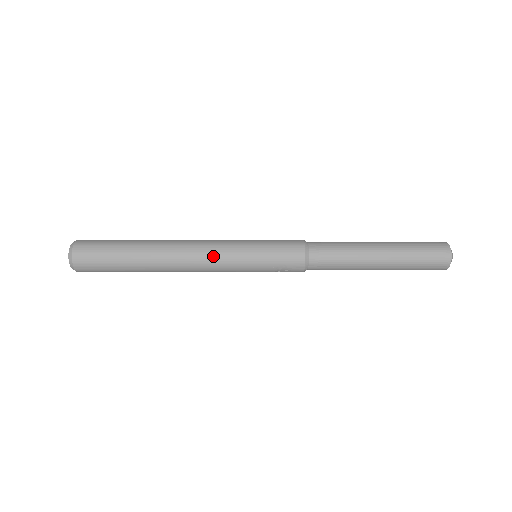
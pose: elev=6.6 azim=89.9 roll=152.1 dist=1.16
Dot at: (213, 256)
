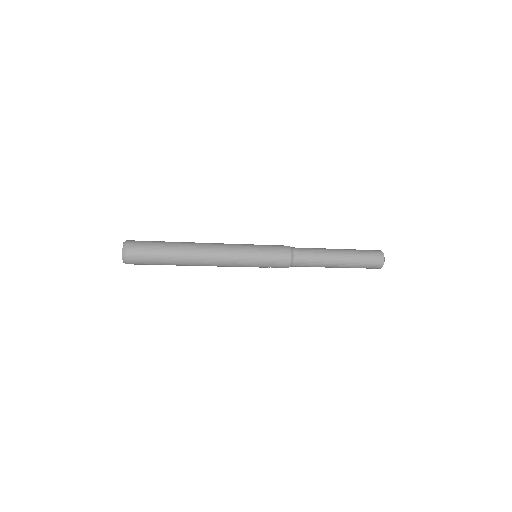
Dot at: (228, 262)
